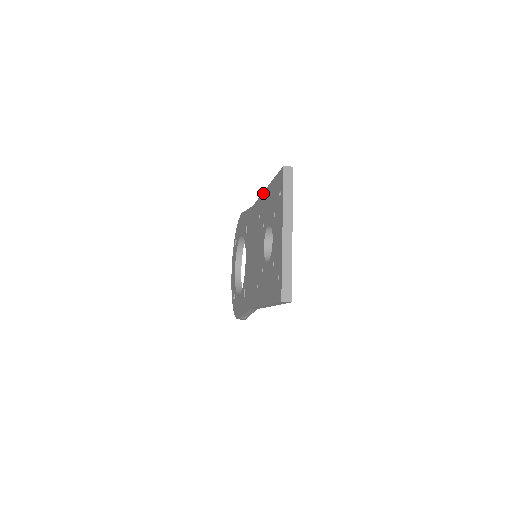
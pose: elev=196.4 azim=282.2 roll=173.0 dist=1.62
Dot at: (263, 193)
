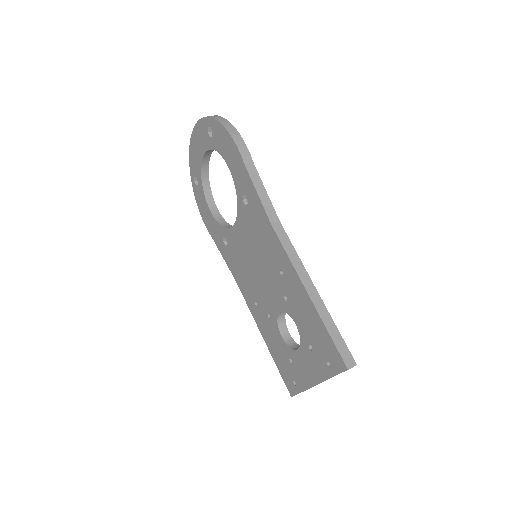
Dot at: (299, 280)
